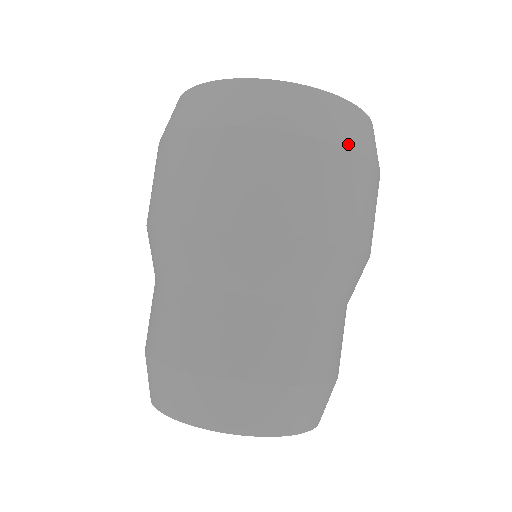
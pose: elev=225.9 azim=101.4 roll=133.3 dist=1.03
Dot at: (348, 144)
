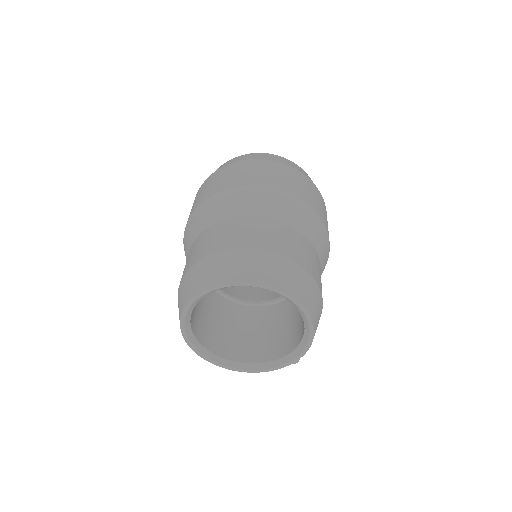
Dot at: (250, 159)
